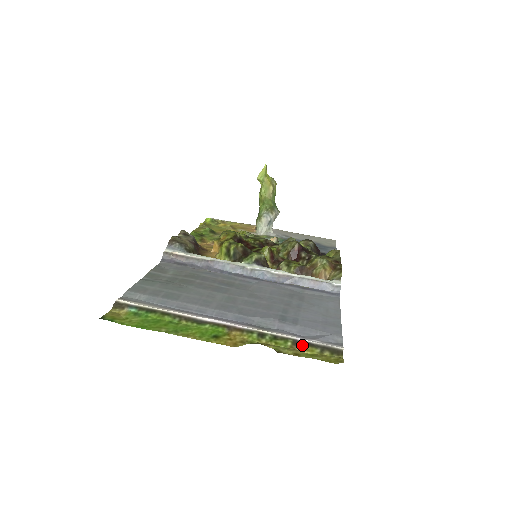
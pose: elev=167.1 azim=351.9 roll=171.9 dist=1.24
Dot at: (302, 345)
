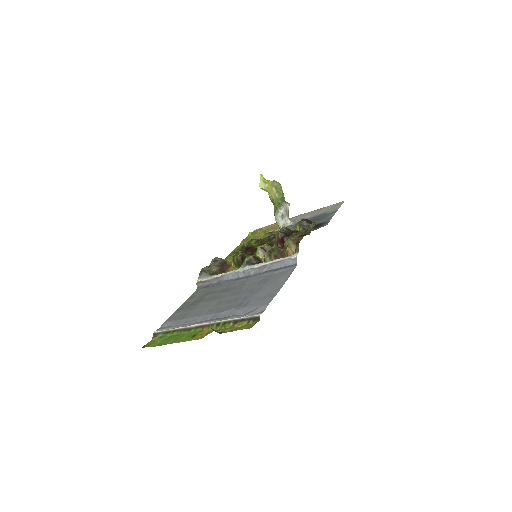
Dot at: (238, 322)
